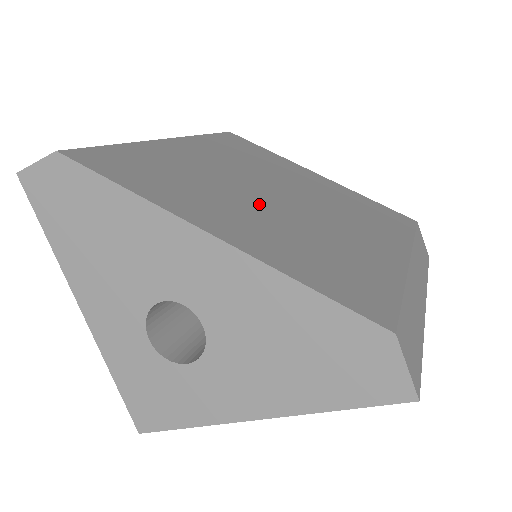
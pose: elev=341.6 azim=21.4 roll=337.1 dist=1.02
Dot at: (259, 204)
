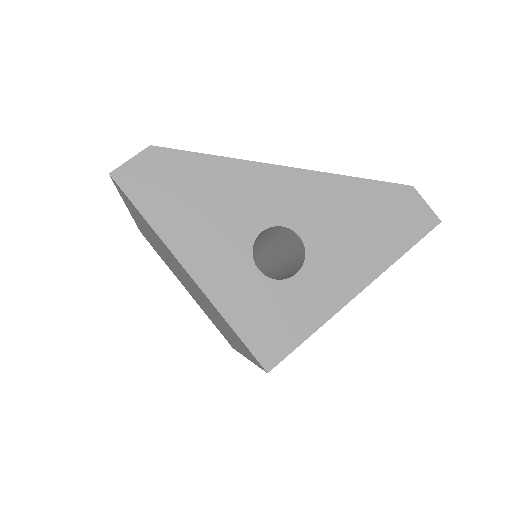
Dot at: occluded
